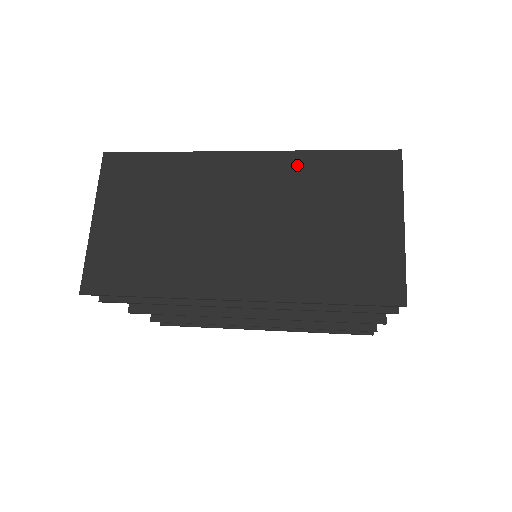
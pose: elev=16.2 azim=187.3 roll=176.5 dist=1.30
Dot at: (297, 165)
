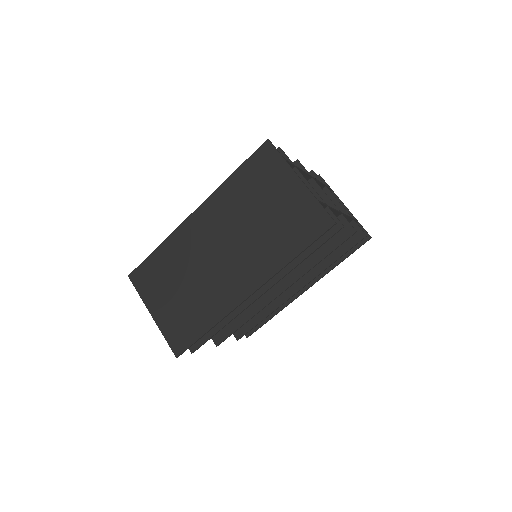
Dot at: (223, 197)
